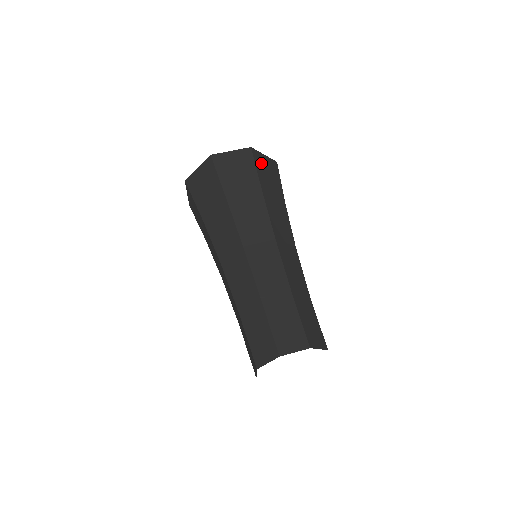
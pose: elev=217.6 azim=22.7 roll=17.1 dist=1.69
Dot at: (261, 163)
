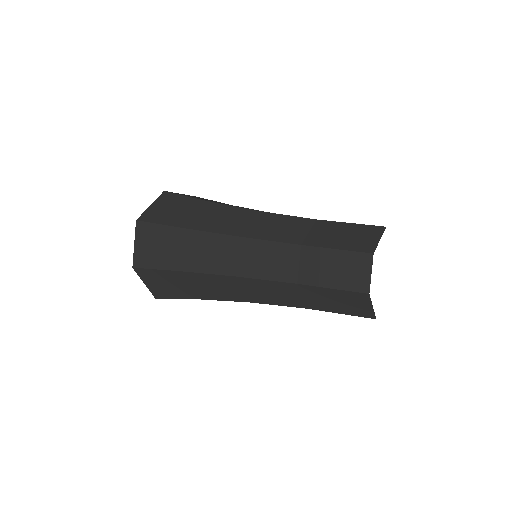
Dot at: (157, 214)
